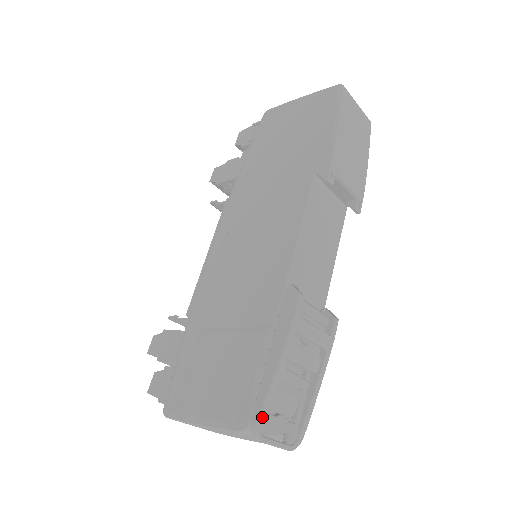
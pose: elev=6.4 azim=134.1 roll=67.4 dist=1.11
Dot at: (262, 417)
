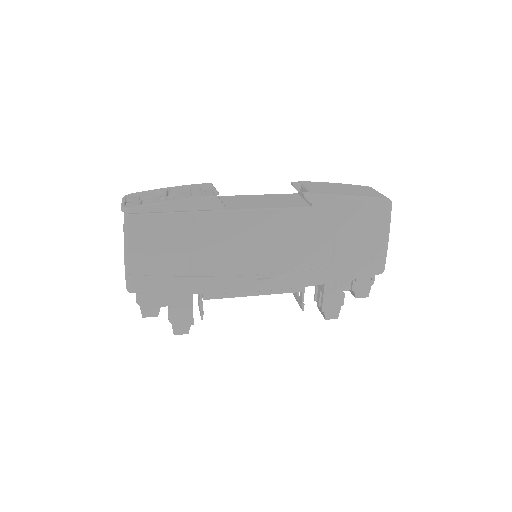
Dot at: (136, 193)
